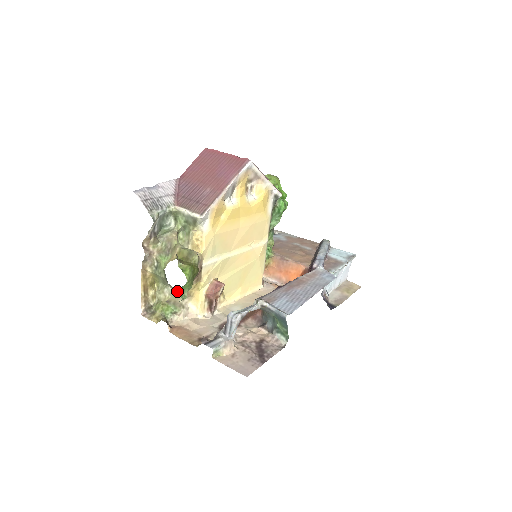
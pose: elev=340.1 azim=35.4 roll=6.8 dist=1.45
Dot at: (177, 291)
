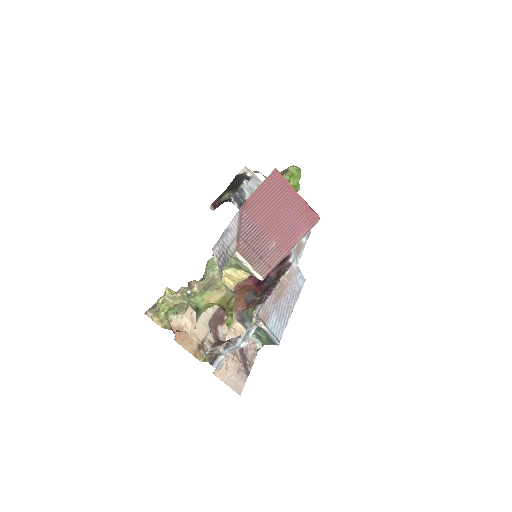
Dot at: occluded
